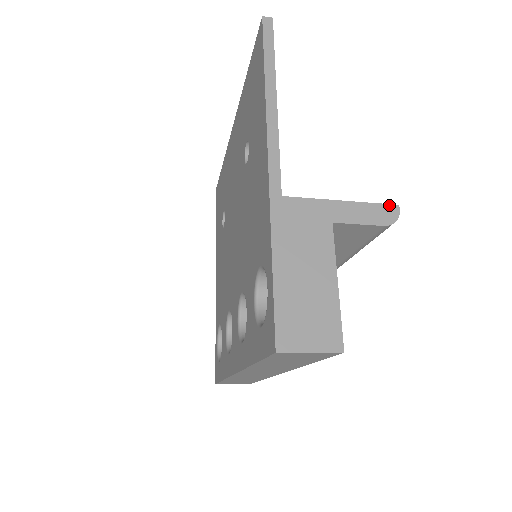
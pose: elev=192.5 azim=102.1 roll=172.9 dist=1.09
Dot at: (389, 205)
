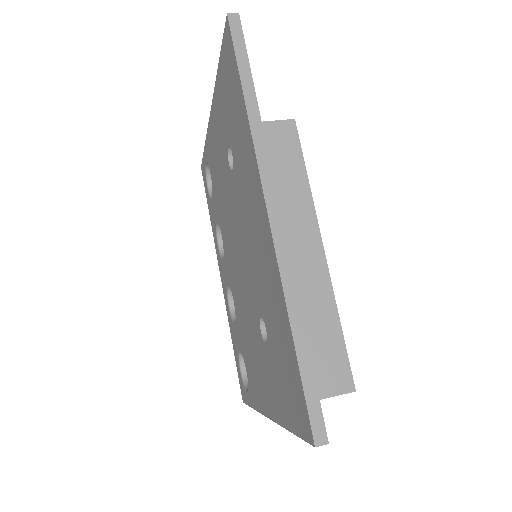
Dot at: occluded
